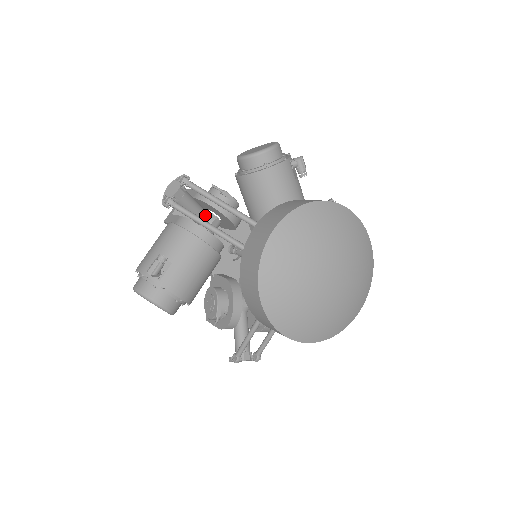
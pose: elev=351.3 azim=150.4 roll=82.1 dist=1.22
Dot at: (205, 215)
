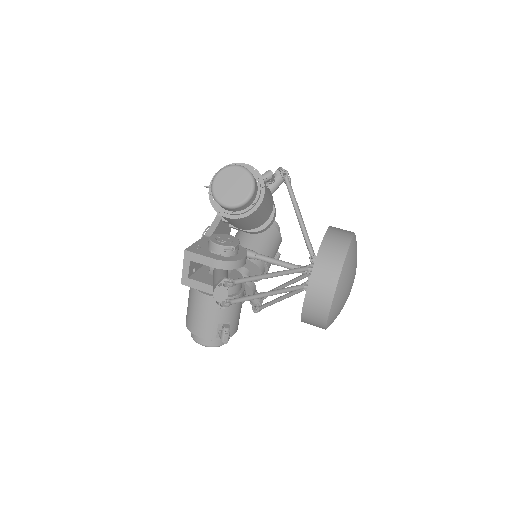
Dot at: (227, 272)
